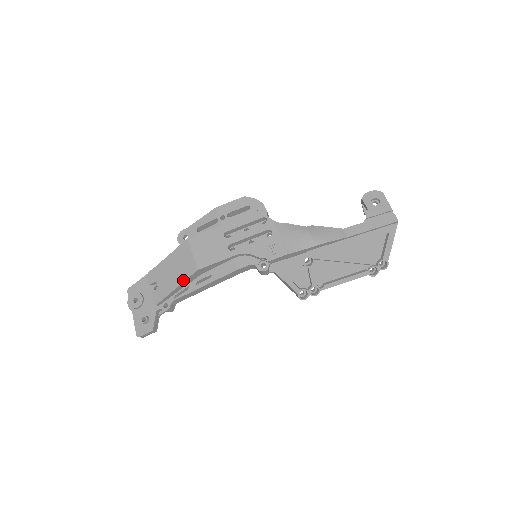
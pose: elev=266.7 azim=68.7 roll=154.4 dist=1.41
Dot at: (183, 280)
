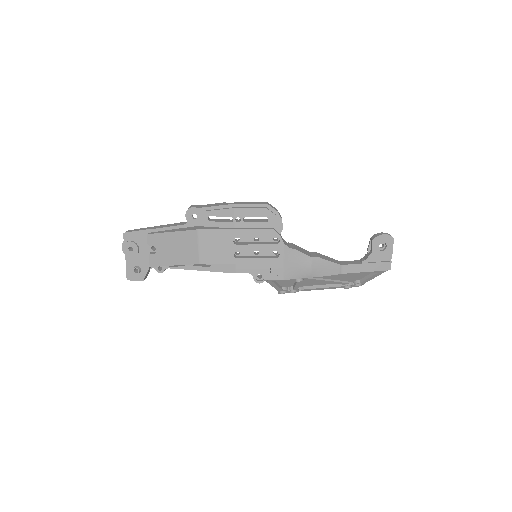
Dot at: (183, 263)
